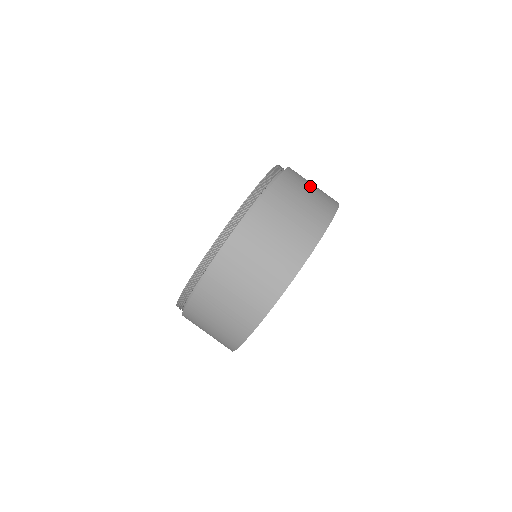
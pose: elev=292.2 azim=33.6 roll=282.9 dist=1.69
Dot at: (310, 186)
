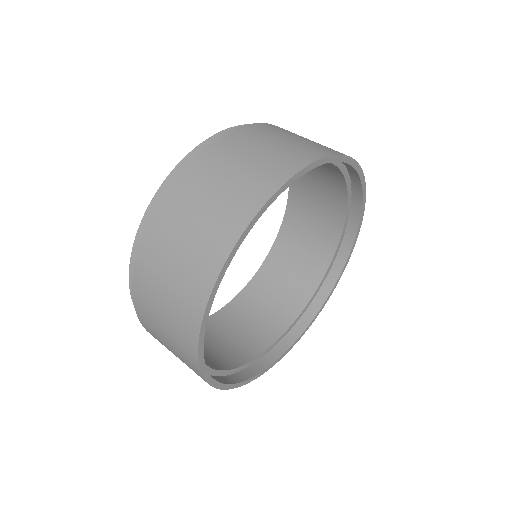
Dot at: (226, 175)
